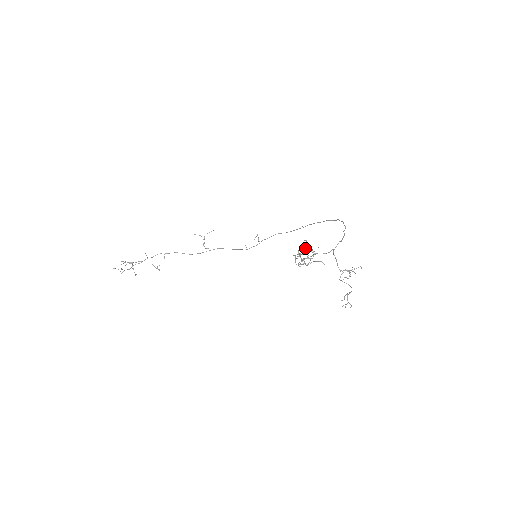
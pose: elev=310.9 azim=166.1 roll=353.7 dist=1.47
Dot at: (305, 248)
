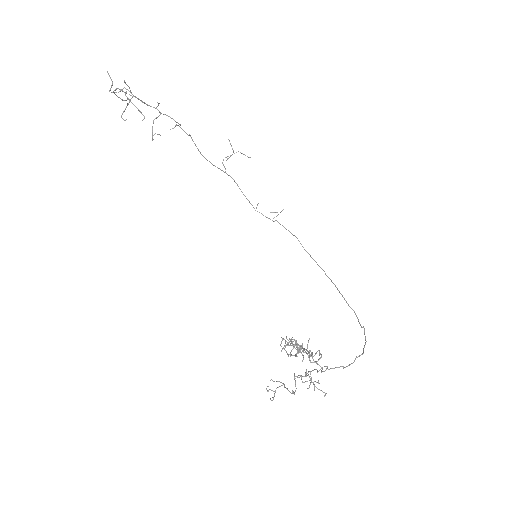
Dot at: occluded
